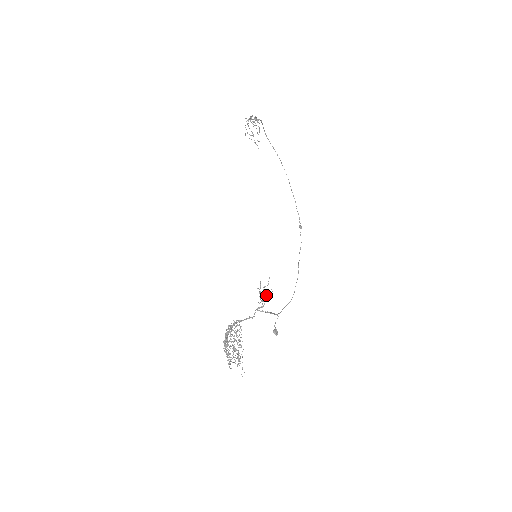
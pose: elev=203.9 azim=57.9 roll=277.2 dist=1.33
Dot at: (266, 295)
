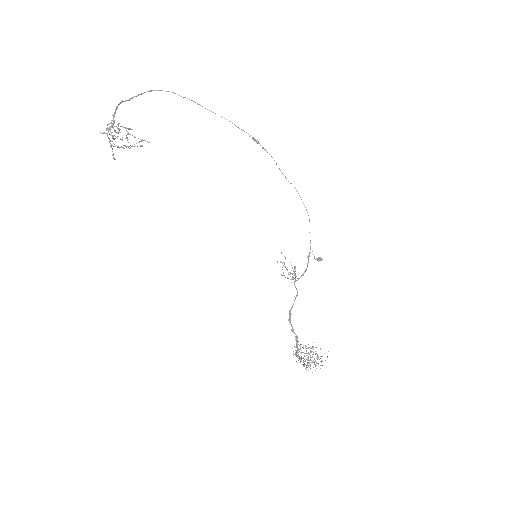
Dot at: occluded
